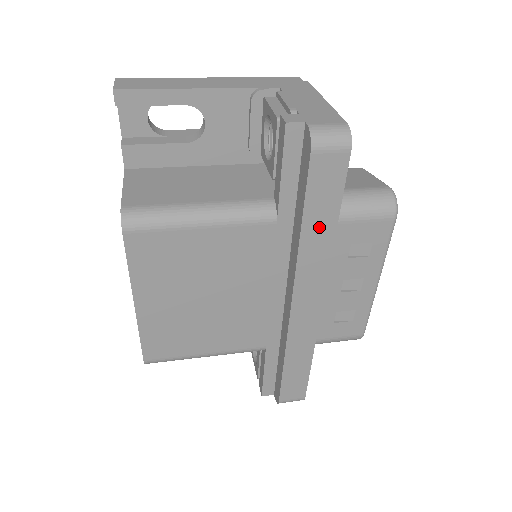
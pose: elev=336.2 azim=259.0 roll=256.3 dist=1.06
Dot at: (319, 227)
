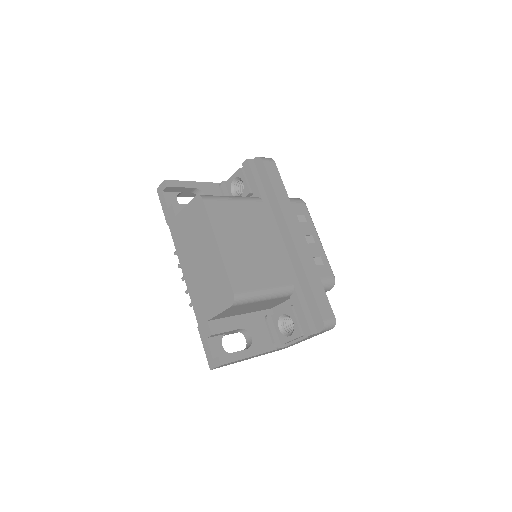
Dot at: (281, 193)
